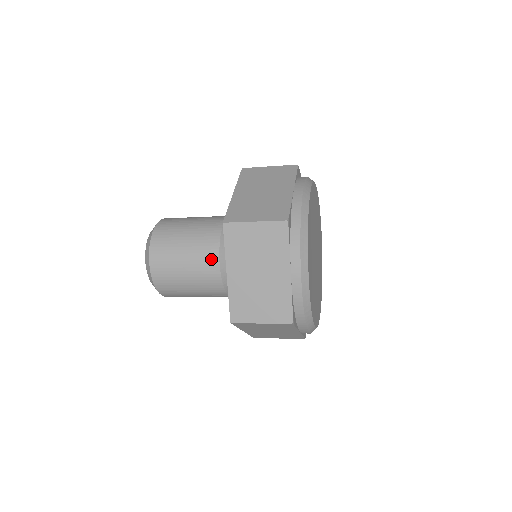
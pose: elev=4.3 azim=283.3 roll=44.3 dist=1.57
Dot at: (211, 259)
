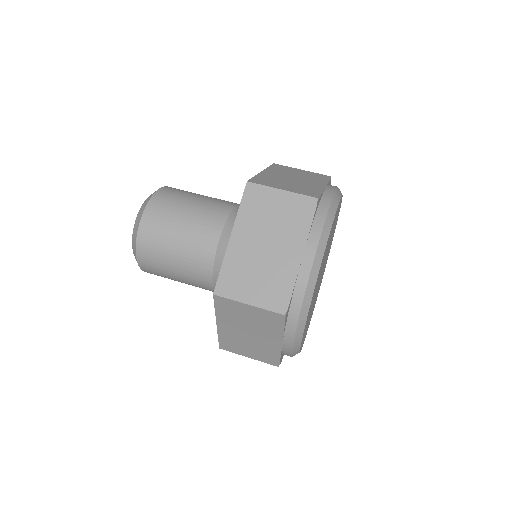
Dot at: (203, 278)
